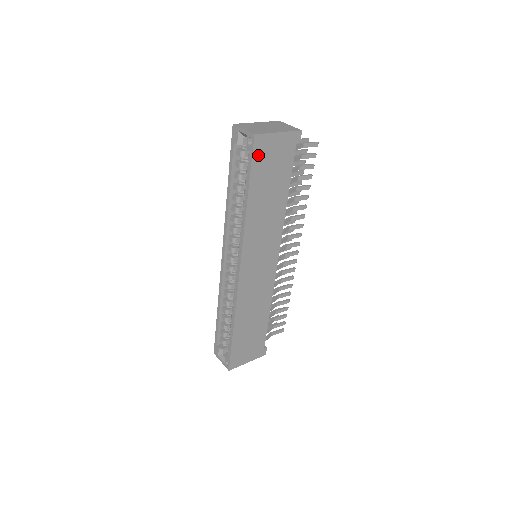
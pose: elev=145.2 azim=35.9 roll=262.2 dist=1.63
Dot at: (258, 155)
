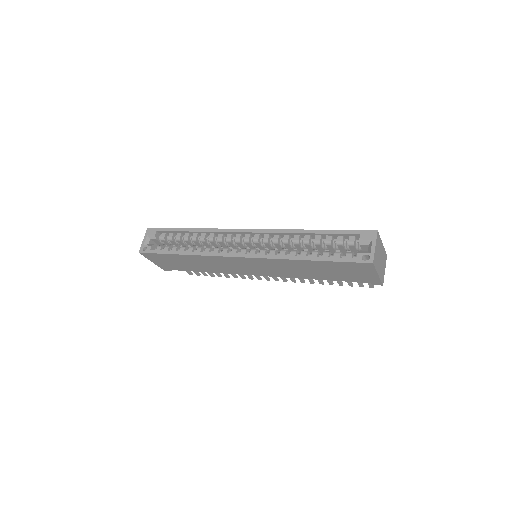
Dot at: (354, 265)
